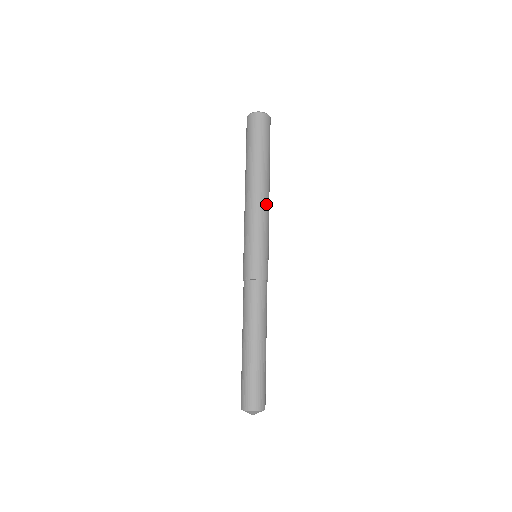
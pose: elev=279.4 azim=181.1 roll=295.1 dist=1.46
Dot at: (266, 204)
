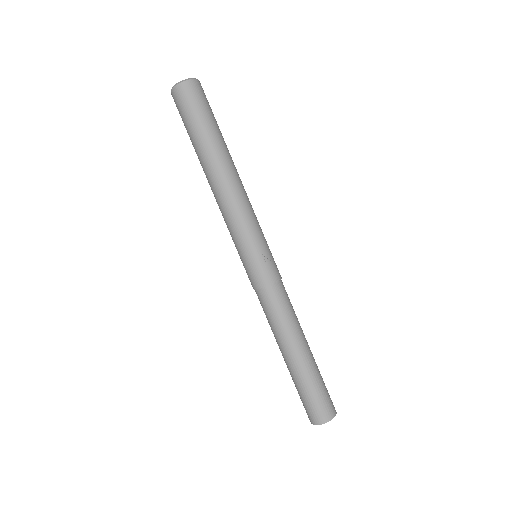
Dot at: (236, 195)
